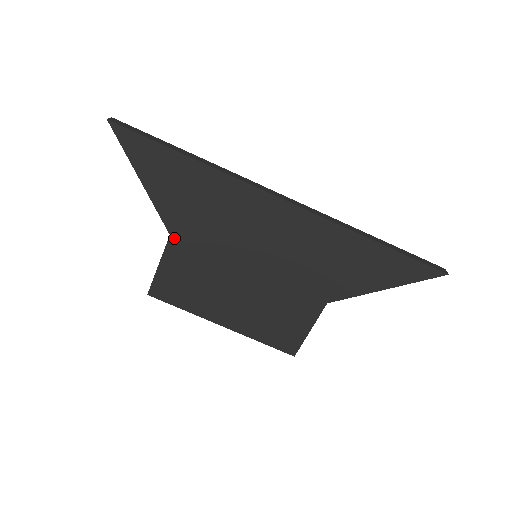
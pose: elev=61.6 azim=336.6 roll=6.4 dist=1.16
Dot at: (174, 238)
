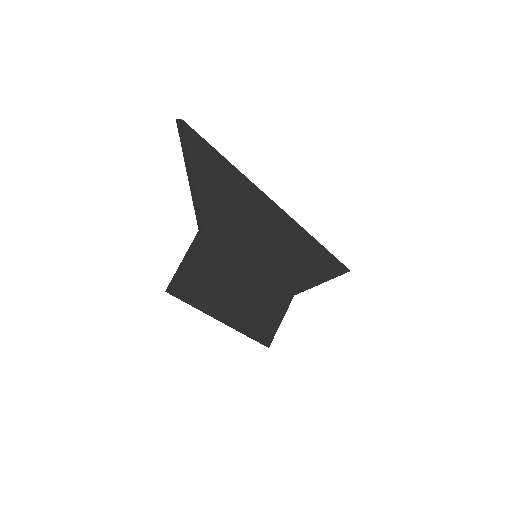
Dot at: (207, 235)
